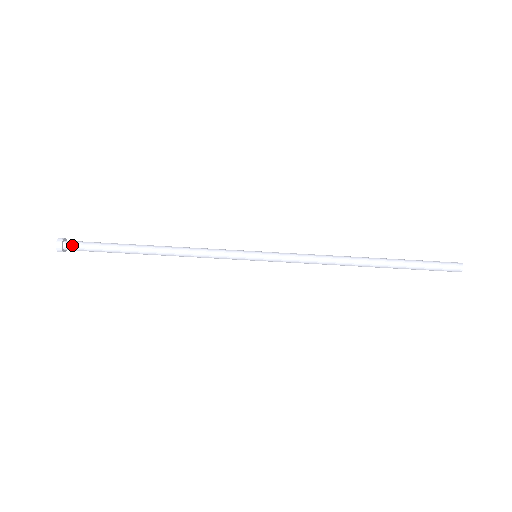
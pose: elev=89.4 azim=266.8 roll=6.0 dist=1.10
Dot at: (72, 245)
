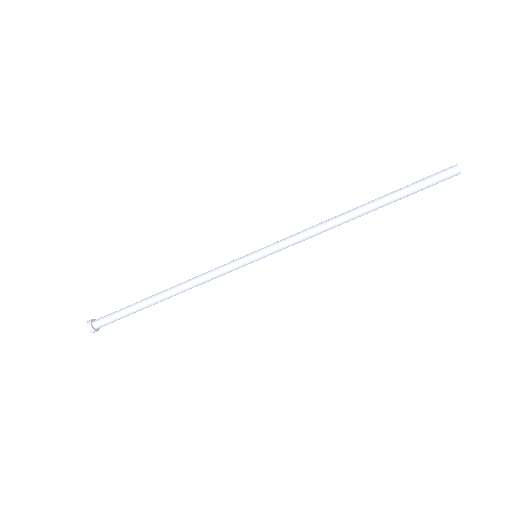
Dot at: (102, 325)
